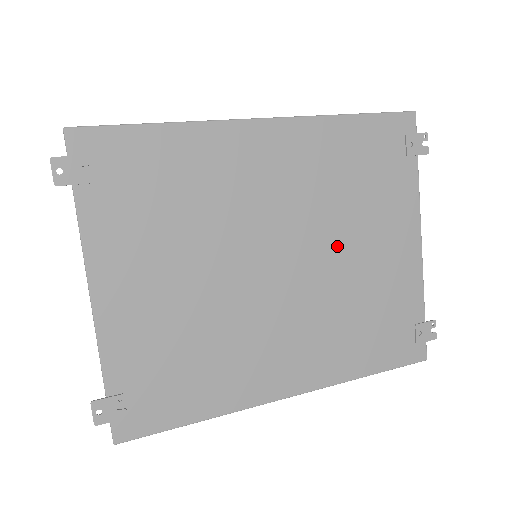
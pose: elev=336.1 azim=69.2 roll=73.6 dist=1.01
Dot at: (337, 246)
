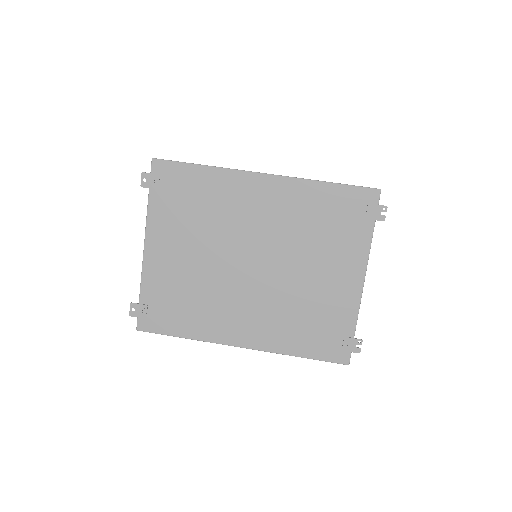
Dot at: (296, 265)
